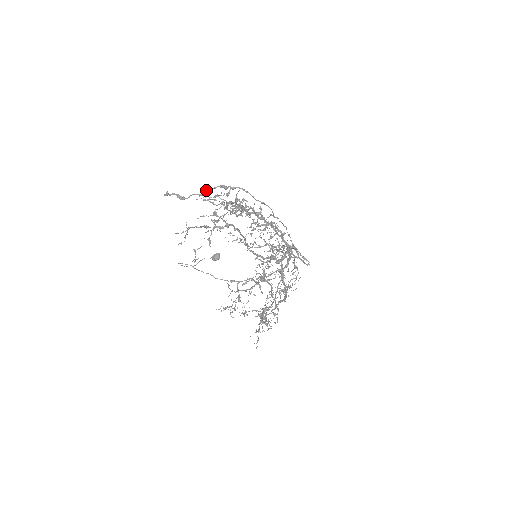
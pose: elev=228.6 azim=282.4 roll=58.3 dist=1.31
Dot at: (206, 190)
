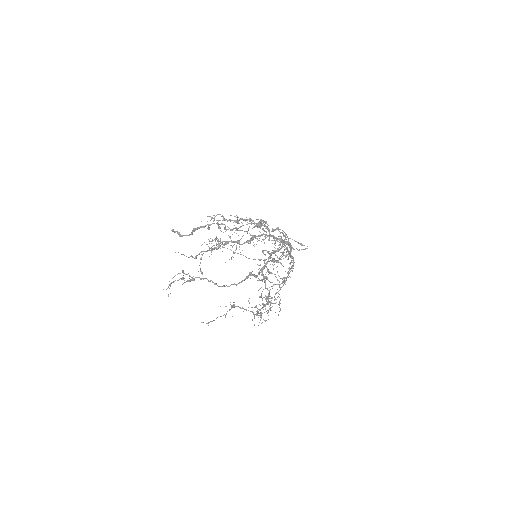
Dot at: (192, 230)
